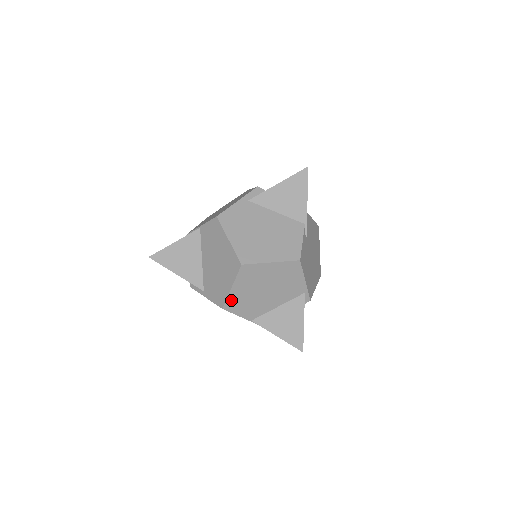
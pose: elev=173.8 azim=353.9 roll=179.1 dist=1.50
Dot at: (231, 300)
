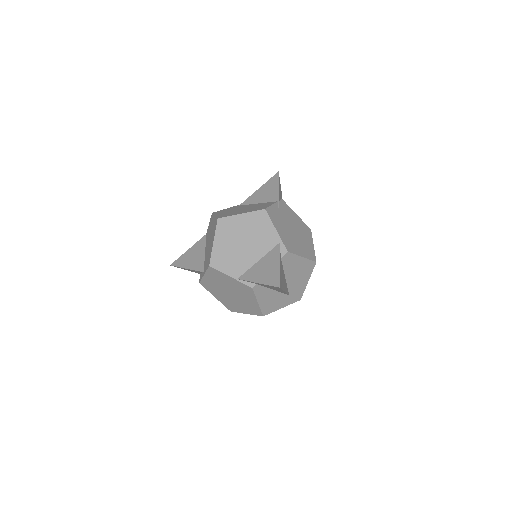
Dot at: (215, 256)
